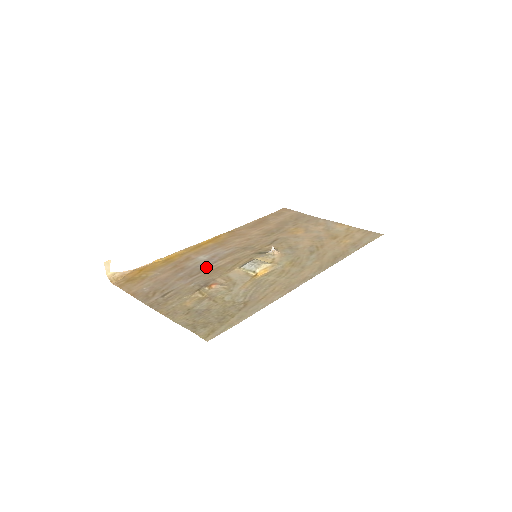
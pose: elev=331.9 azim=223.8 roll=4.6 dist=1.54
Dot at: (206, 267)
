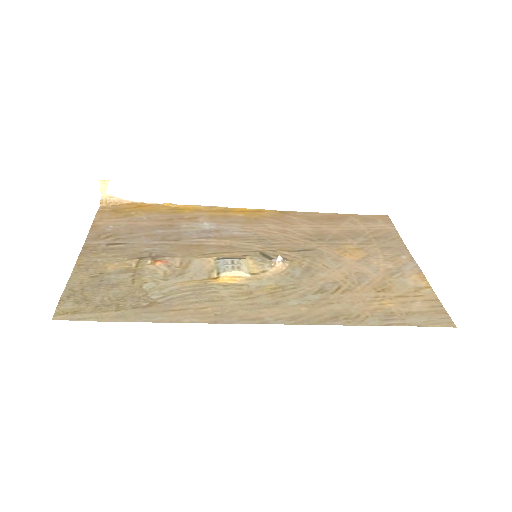
Dot at: (191, 238)
